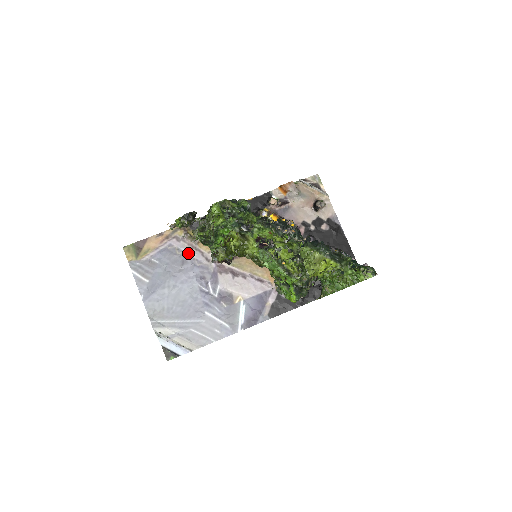
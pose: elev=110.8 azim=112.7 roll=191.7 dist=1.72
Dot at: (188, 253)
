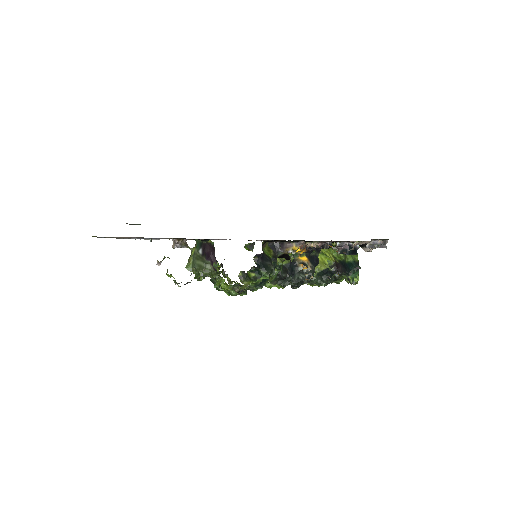
Dot at: occluded
